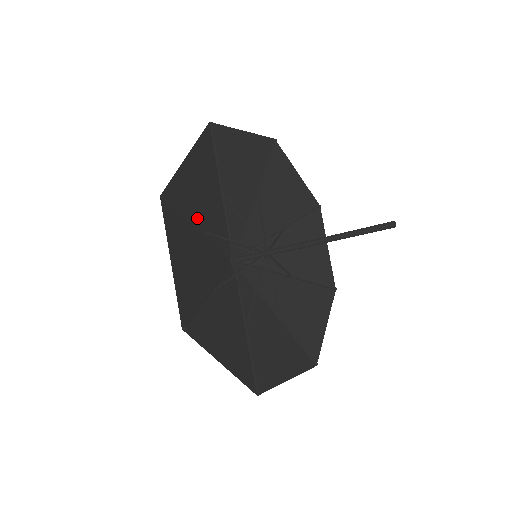
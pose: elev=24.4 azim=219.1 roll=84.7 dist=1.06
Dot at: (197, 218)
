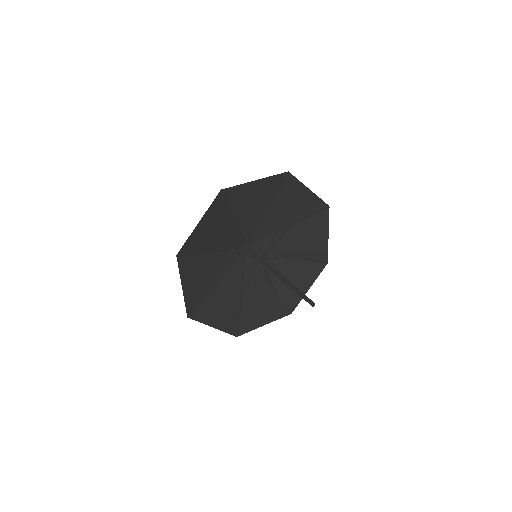
Dot at: (209, 246)
